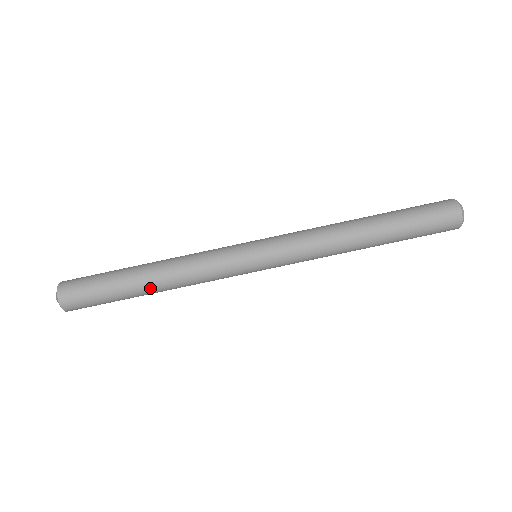
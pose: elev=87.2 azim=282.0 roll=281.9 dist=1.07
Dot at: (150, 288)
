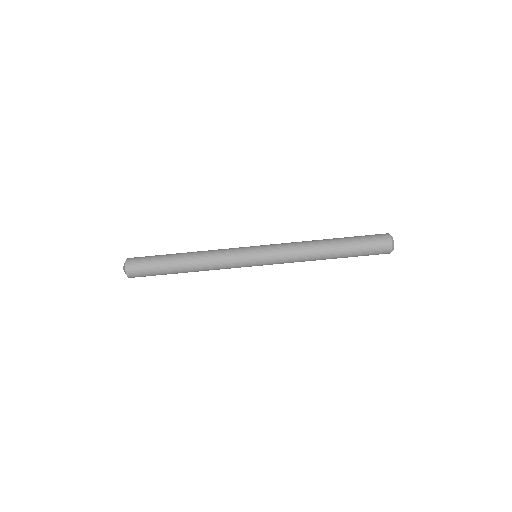
Dot at: (185, 268)
